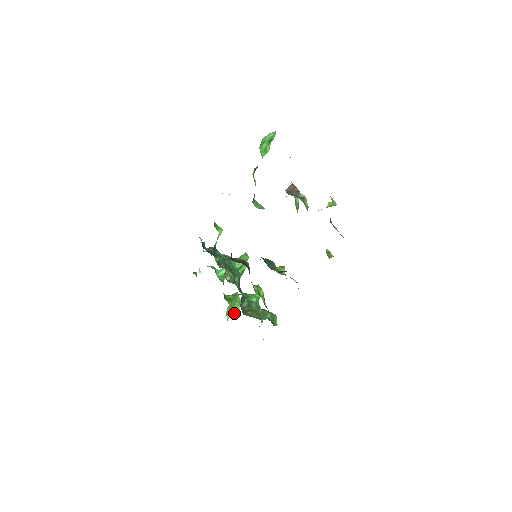
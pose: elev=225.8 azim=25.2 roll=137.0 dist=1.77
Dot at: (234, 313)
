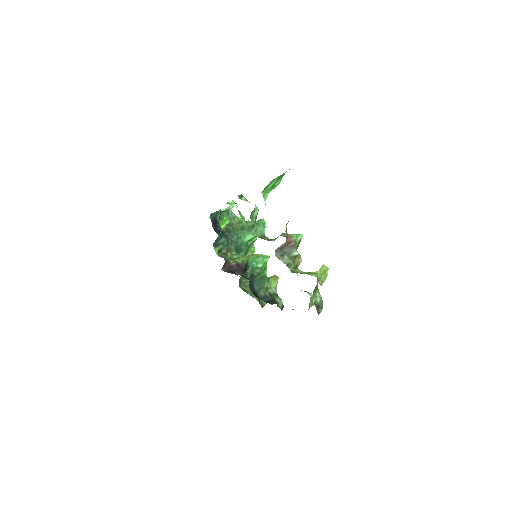
Dot at: occluded
